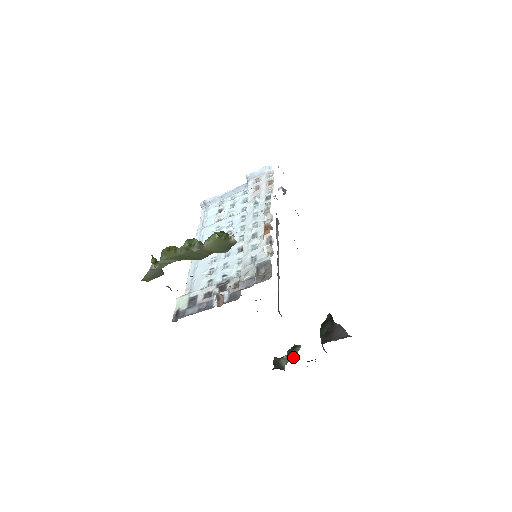
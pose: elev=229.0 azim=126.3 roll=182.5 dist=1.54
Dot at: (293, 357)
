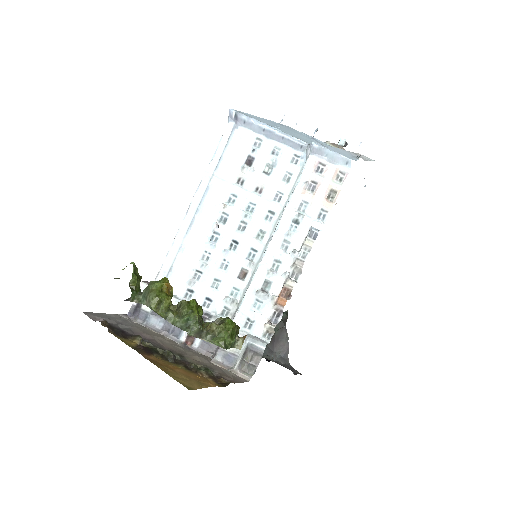
Dot at: occluded
